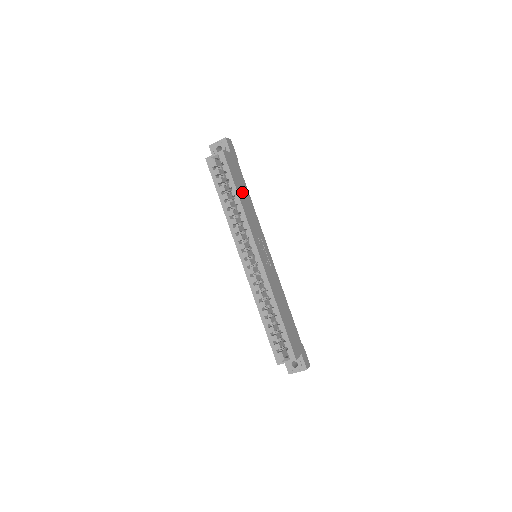
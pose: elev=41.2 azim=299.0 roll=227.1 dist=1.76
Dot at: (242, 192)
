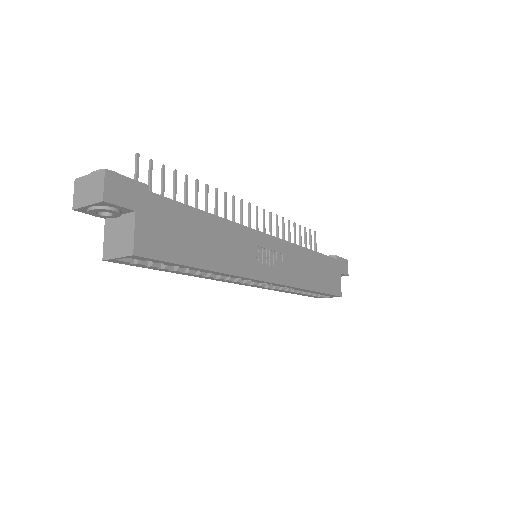
Dot at: (201, 244)
